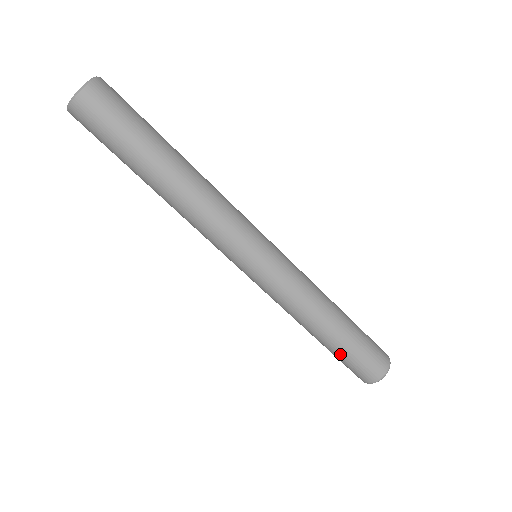
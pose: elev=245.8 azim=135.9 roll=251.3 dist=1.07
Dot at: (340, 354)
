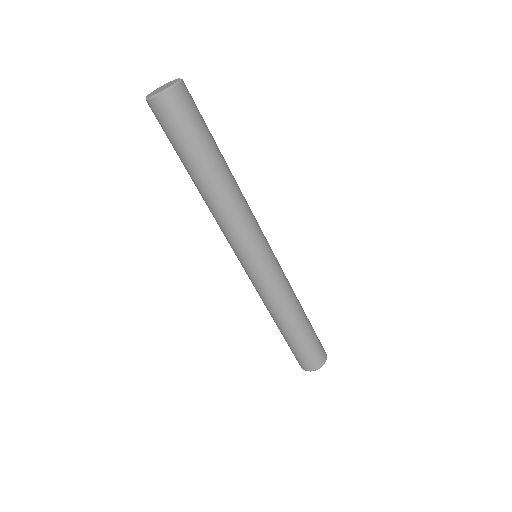
Dot at: (300, 344)
